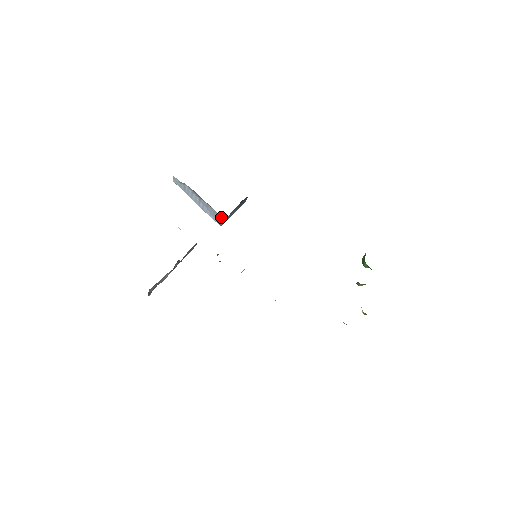
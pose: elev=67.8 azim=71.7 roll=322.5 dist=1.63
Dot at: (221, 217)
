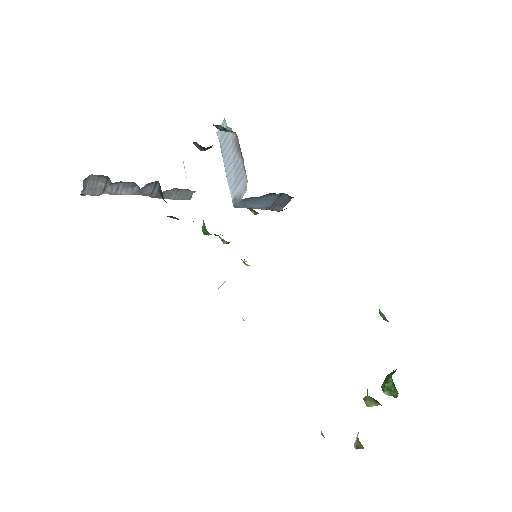
Dot at: occluded
